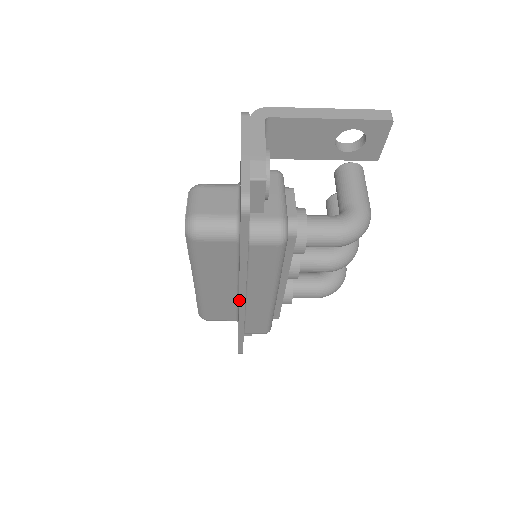
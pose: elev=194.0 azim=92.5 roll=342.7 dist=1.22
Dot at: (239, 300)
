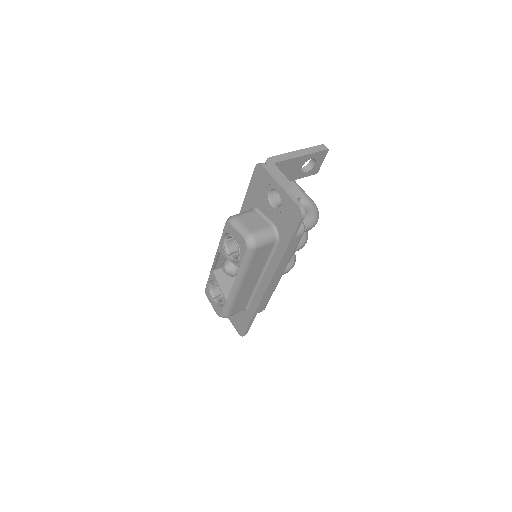
Dot at: (269, 284)
